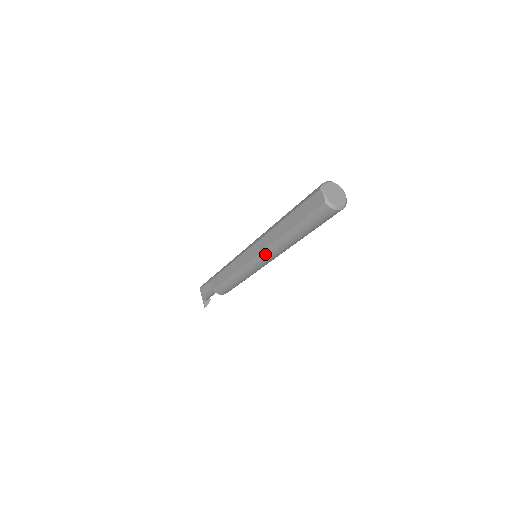
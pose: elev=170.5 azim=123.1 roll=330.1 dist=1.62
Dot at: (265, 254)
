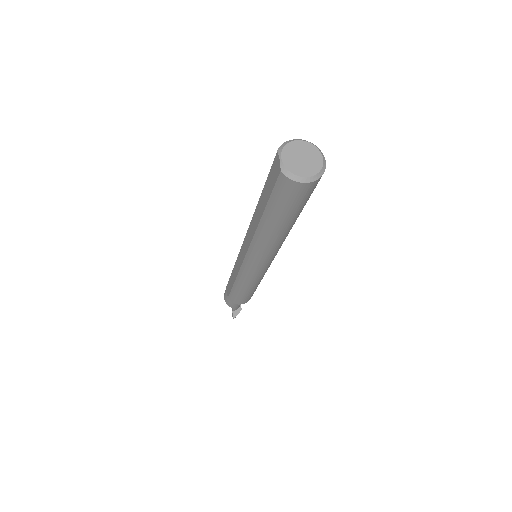
Dot at: (251, 253)
